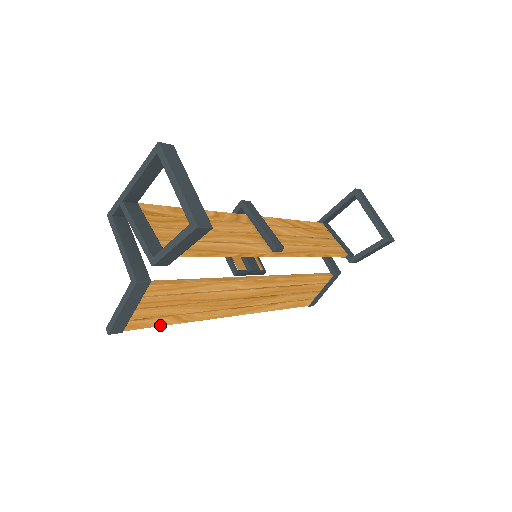
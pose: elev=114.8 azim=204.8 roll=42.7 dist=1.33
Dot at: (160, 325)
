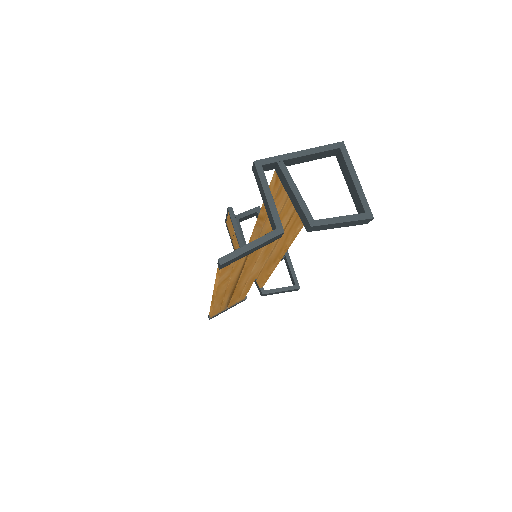
Dot at: (220, 278)
